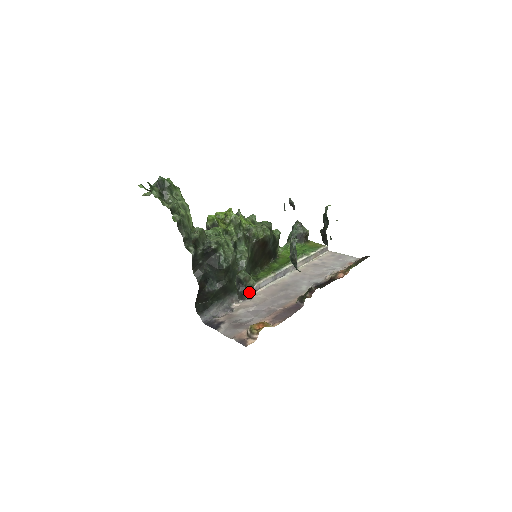
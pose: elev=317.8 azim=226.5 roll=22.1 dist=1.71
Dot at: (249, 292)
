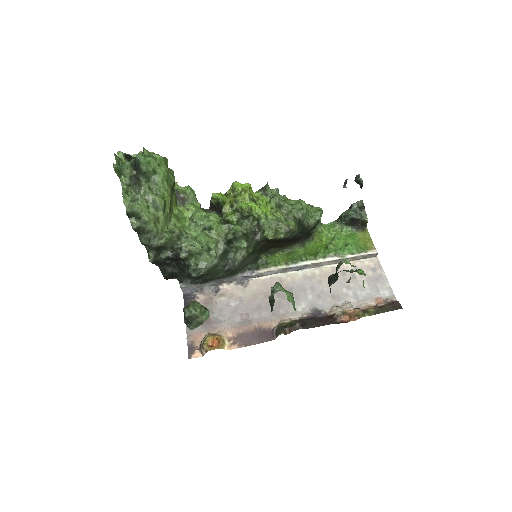
Dot at: (196, 326)
